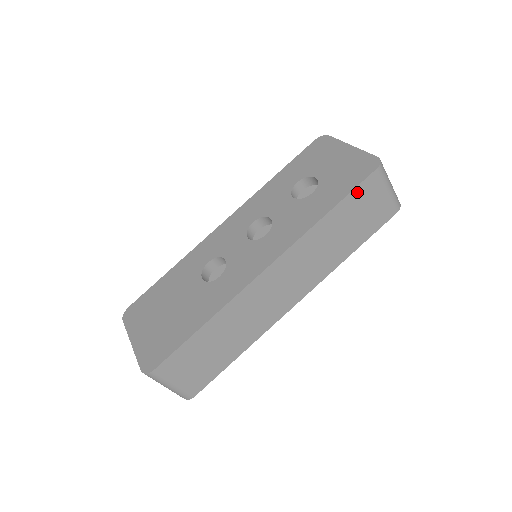
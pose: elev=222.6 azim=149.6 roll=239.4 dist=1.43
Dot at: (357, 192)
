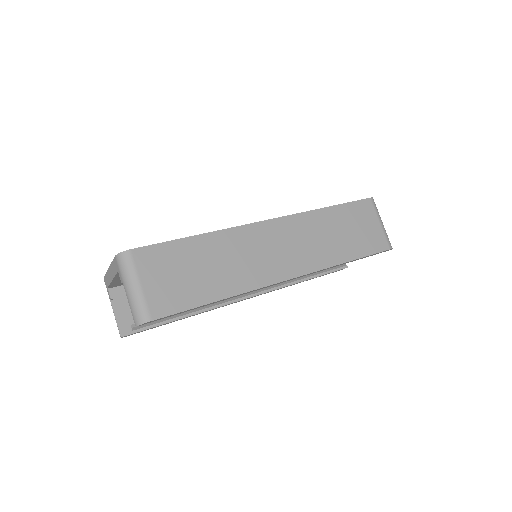
Dot at: (354, 206)
